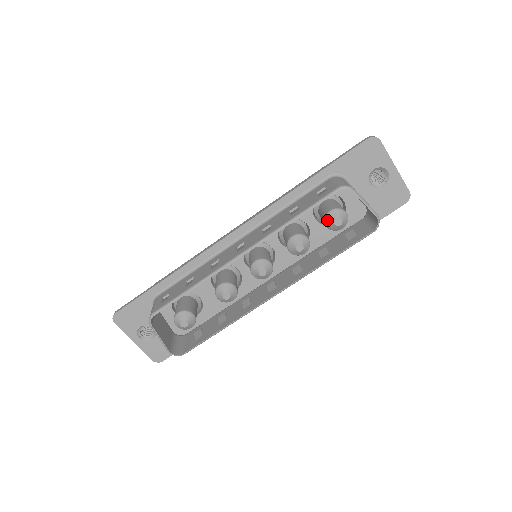
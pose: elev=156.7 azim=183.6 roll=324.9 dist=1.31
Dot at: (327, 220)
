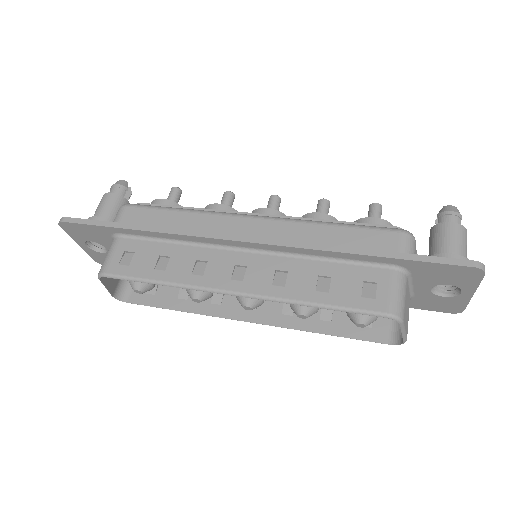
Dot at: (351, 314)
